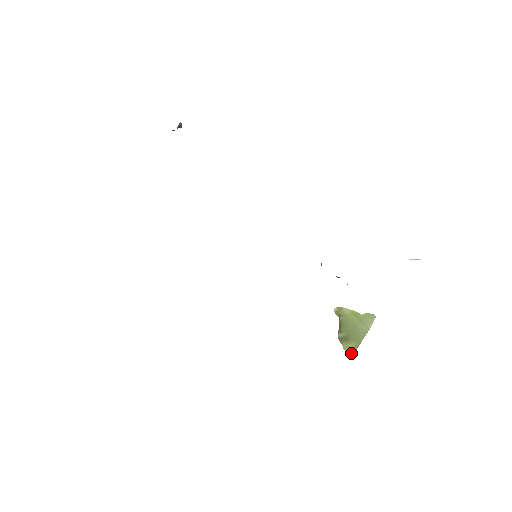
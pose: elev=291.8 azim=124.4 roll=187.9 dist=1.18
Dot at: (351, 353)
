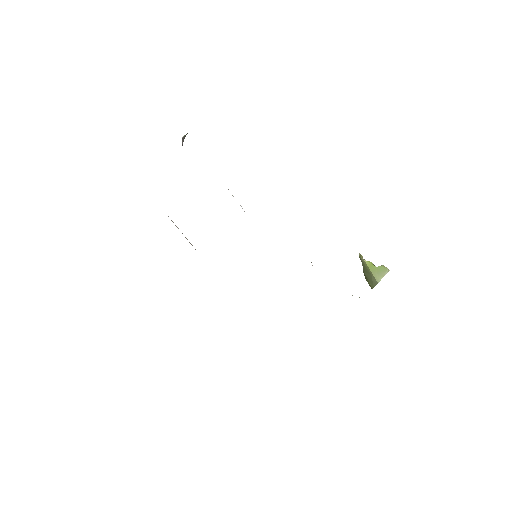
Dot at: occluded
